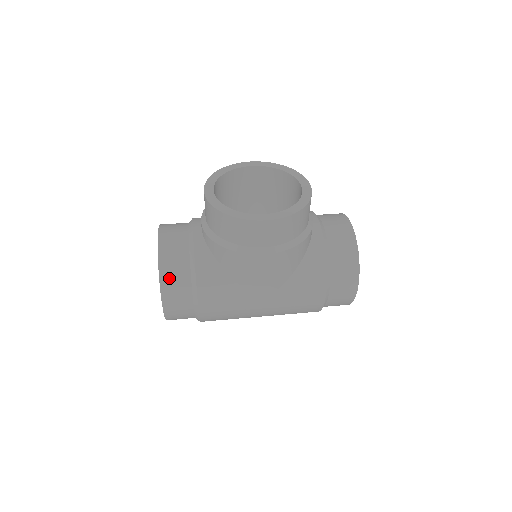
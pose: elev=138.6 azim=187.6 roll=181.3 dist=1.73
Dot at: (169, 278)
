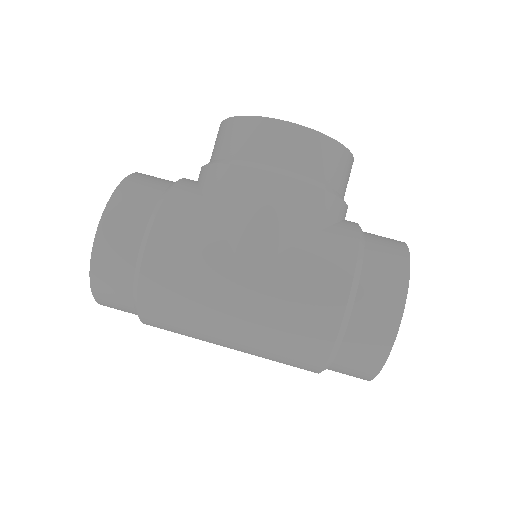
Dot at: (128, 193)
